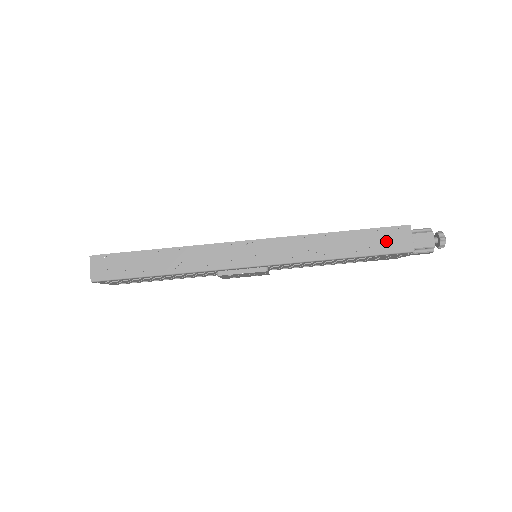
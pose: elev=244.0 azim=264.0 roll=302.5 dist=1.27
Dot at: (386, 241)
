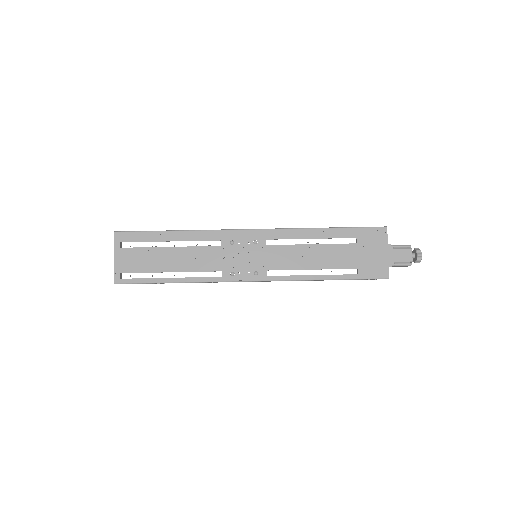
Dot at: occluded
